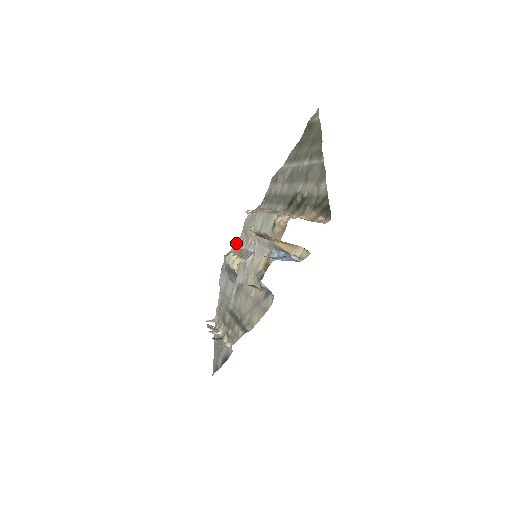
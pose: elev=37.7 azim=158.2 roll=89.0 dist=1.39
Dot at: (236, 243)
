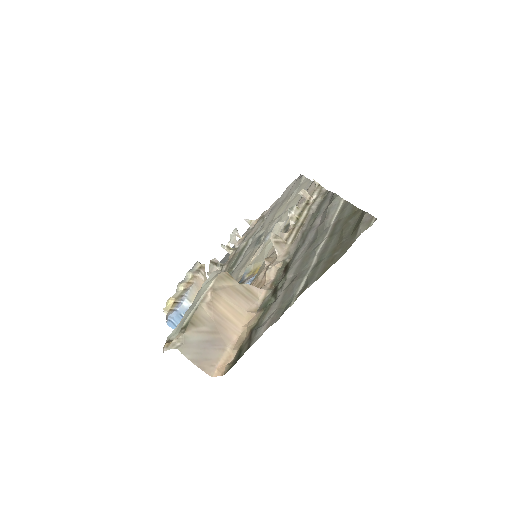
Dot at: (308, 181)
